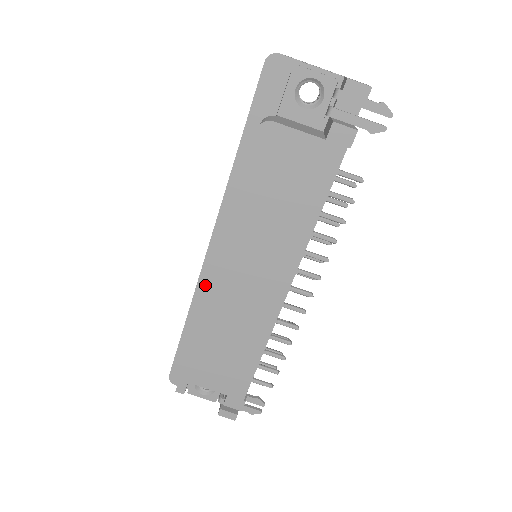
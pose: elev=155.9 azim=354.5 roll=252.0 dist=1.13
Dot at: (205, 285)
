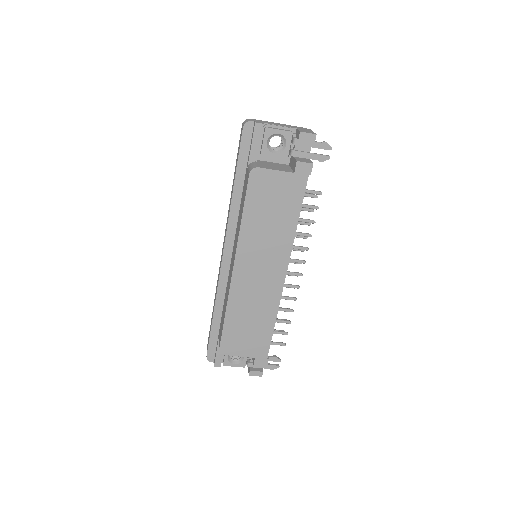
Dot at: (224, 284)
